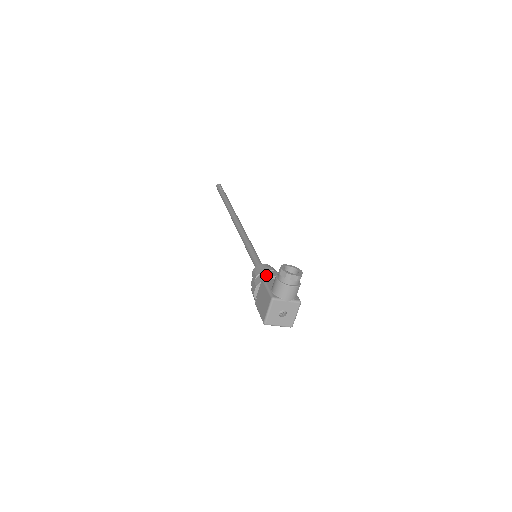
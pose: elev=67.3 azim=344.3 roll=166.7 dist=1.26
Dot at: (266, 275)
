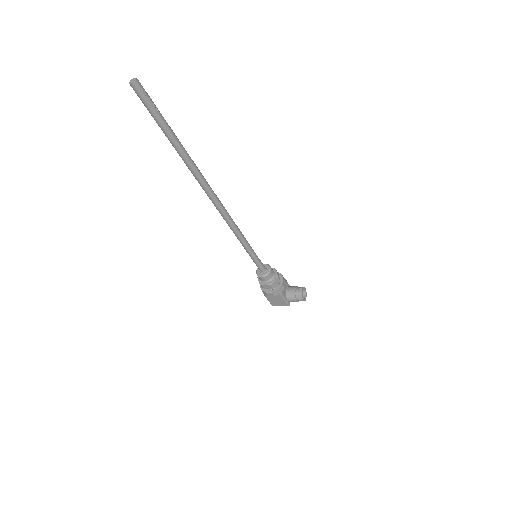
Dot at: (282, 290)
